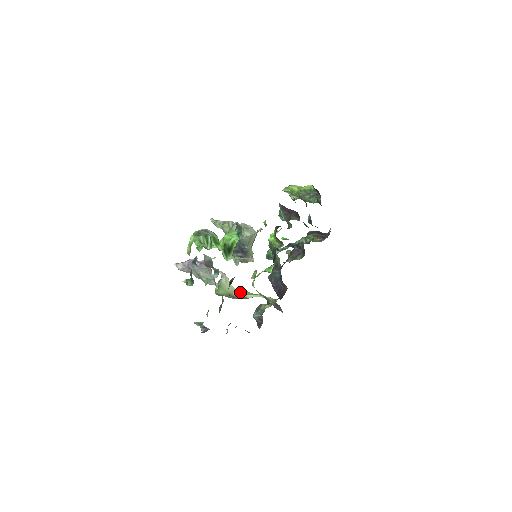
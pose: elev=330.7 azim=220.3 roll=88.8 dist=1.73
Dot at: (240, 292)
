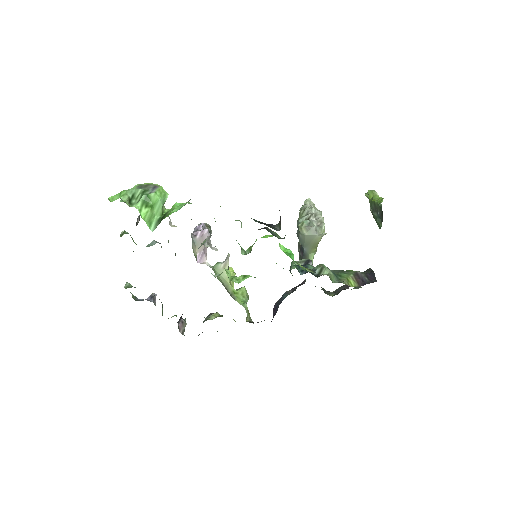
Dot at: (232, 289)
